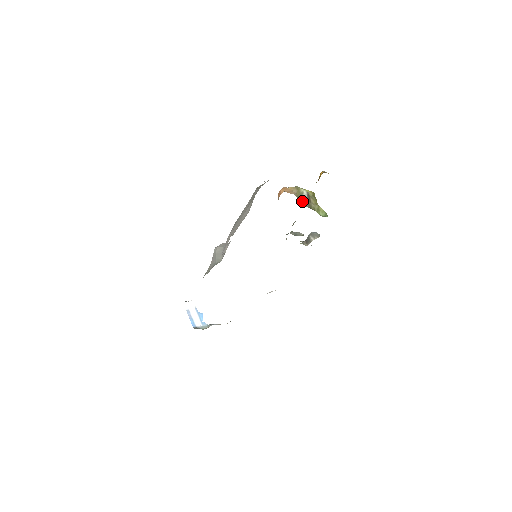
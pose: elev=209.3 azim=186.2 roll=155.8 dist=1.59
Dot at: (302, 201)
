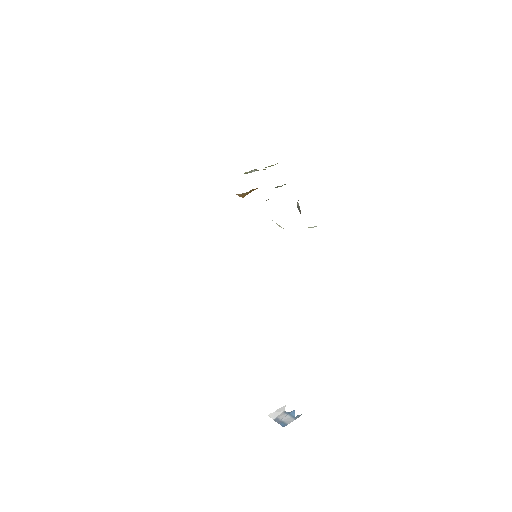
Dot at: occluded
